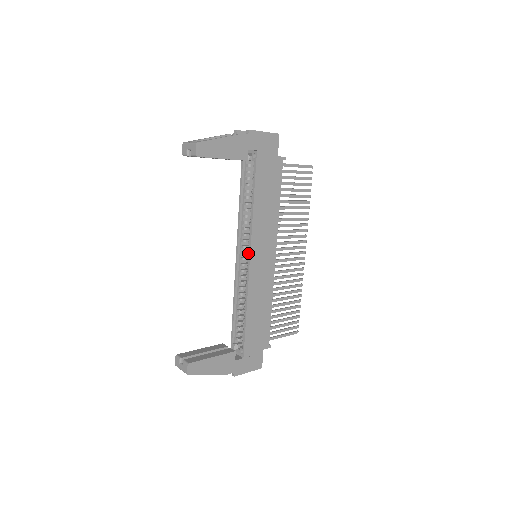
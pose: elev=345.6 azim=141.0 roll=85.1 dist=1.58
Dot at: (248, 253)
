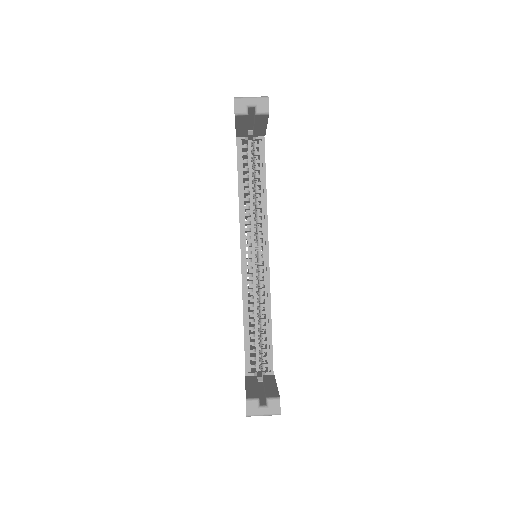
Dot at: occluded
